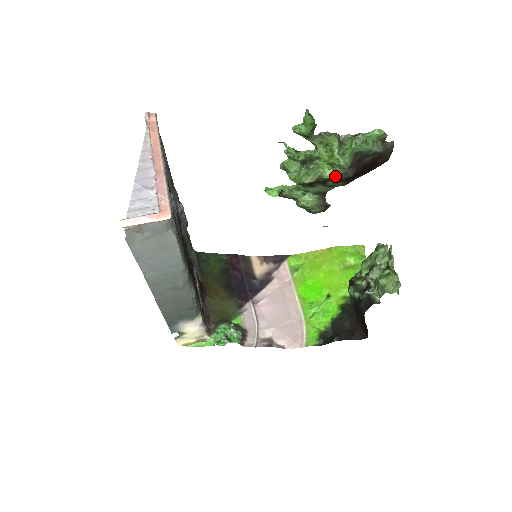
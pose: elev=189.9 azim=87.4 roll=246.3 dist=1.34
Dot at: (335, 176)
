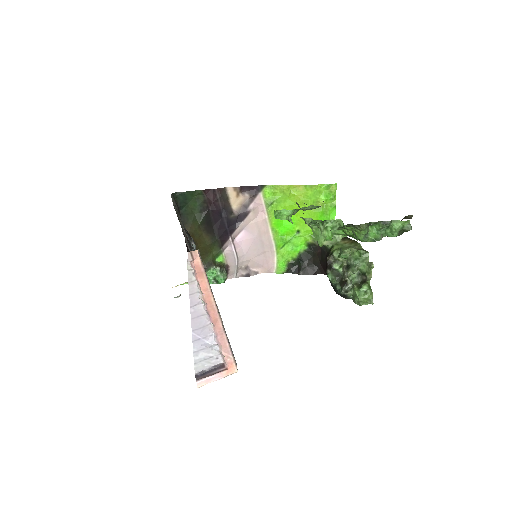
Dot at: occluded
